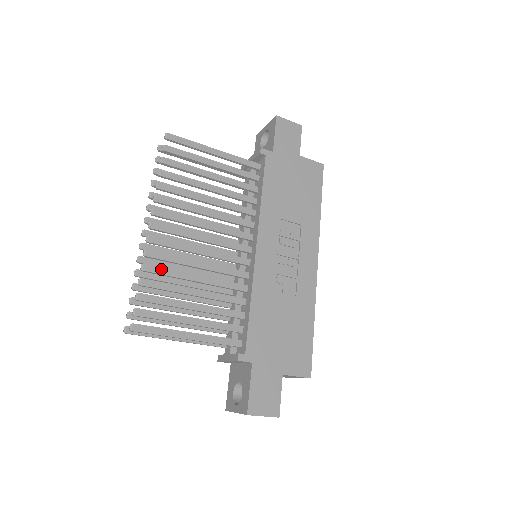
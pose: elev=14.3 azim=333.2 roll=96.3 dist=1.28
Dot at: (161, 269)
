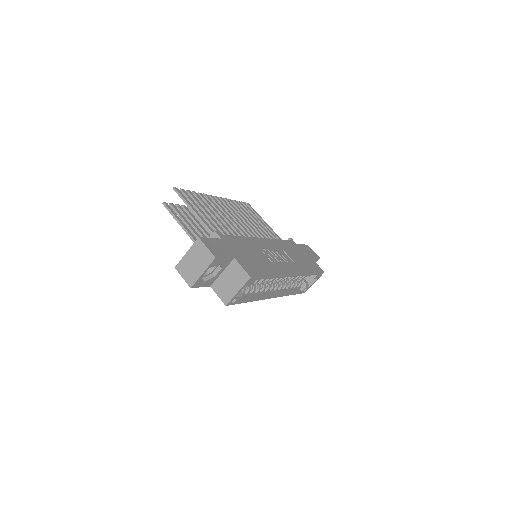
Dot at: (207, 200)
